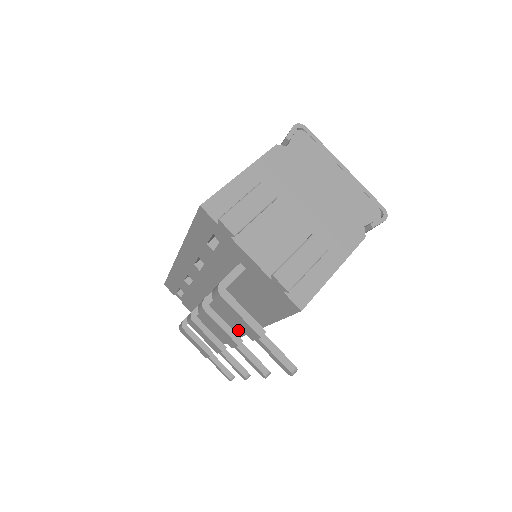
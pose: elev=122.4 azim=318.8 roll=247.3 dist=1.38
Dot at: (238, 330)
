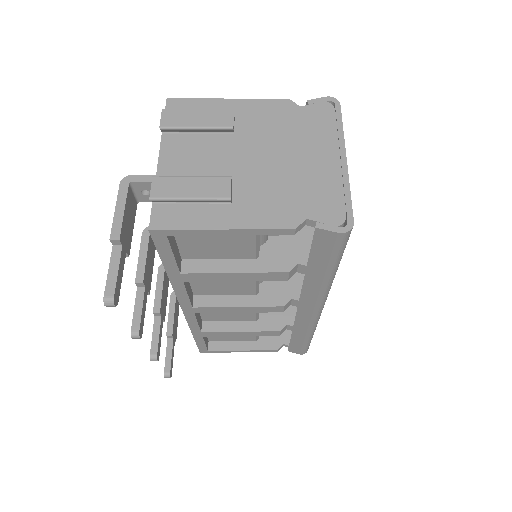
Dot at: occluded
